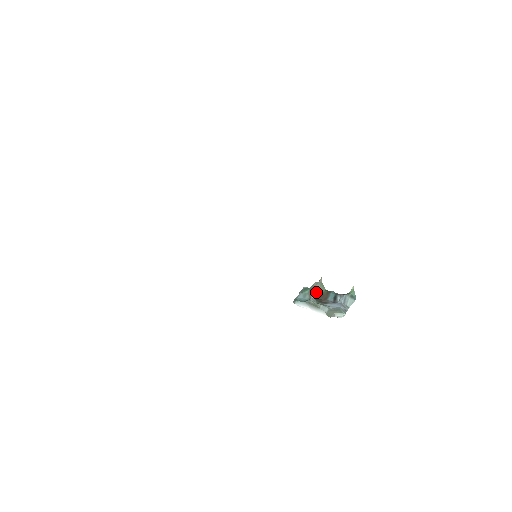
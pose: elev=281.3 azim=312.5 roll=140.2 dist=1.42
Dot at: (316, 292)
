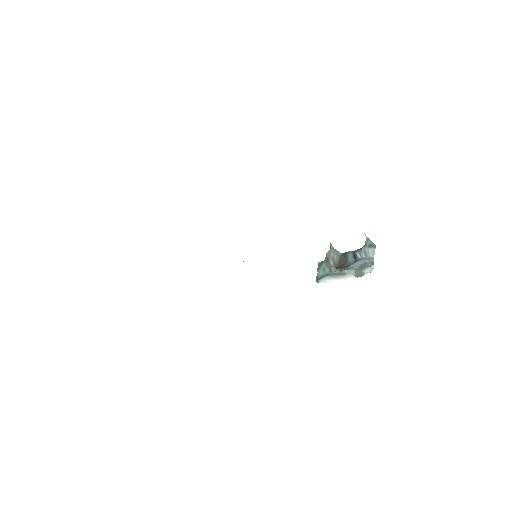
Dot at: (333, 261)
